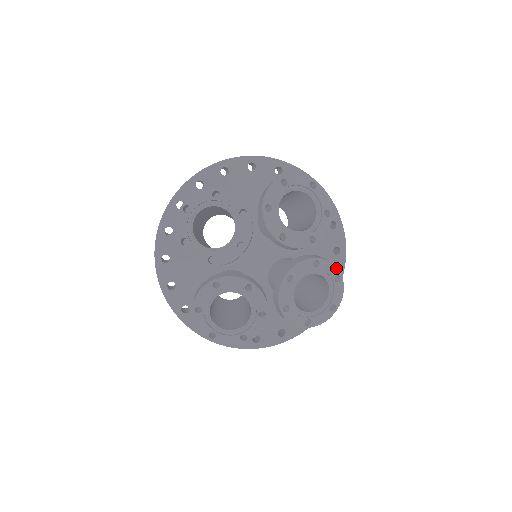
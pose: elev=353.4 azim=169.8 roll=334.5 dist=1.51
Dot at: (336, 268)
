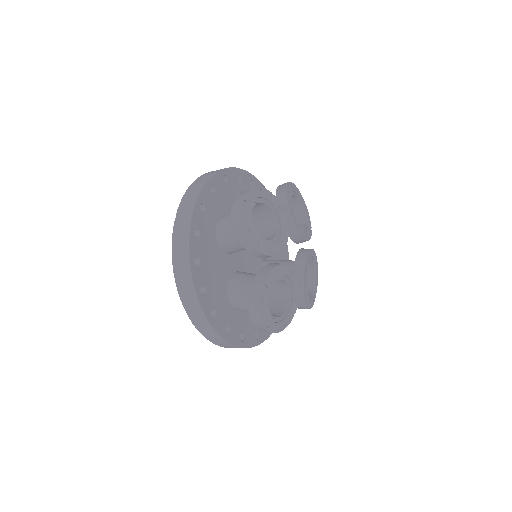
Dot at: (316, 258)
